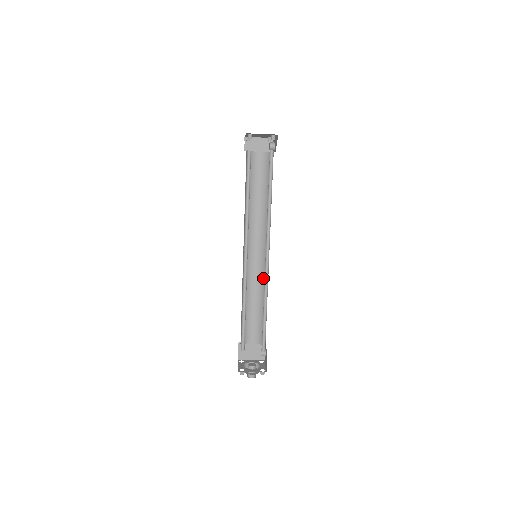
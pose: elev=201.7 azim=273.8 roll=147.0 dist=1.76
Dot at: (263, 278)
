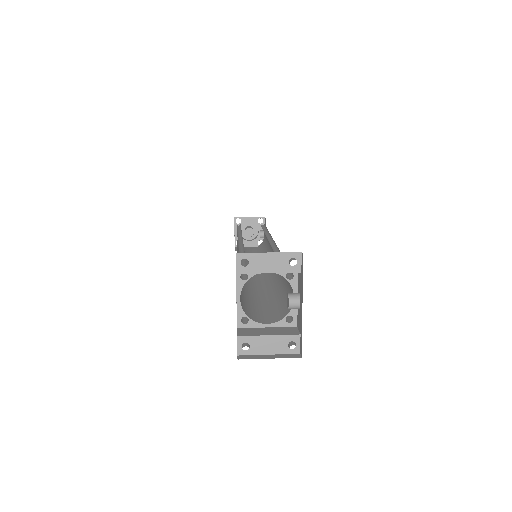
Dot at: occluded
